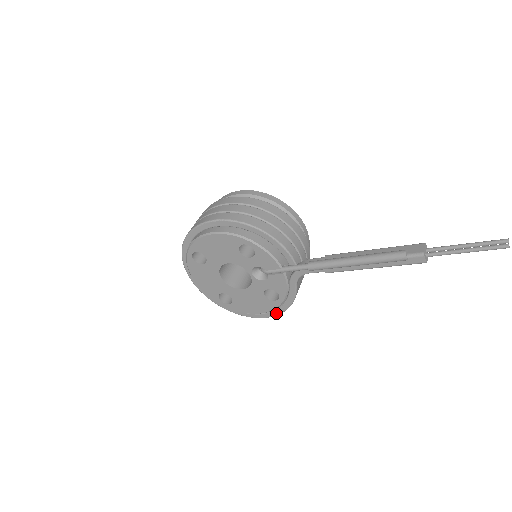
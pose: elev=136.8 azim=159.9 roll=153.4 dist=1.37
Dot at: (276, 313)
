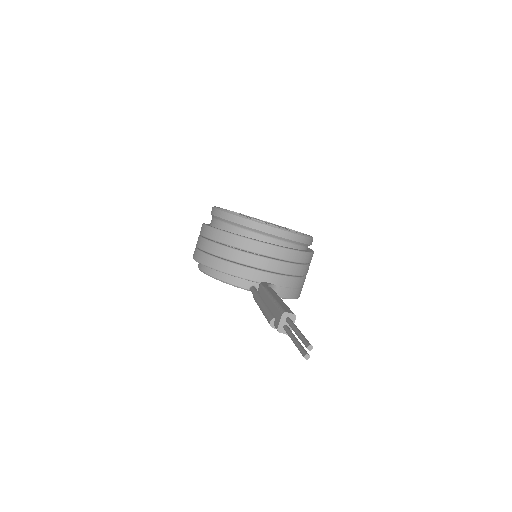
Dot at: occluded
